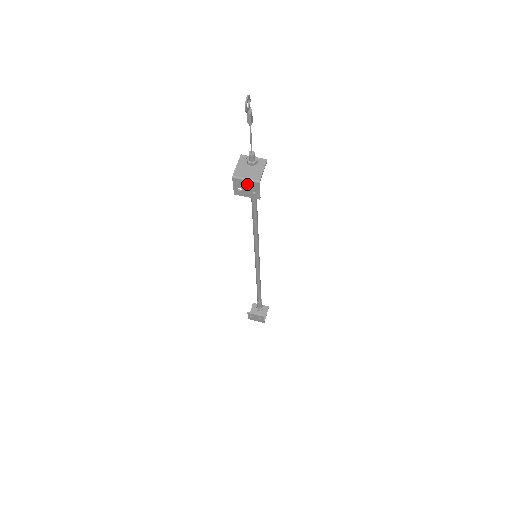
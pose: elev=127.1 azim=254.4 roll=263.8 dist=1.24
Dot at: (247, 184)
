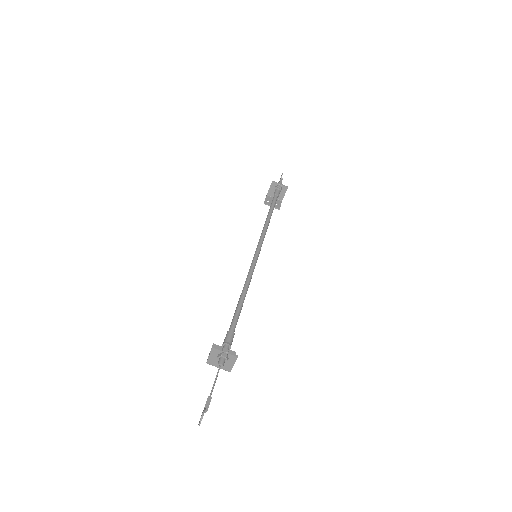
Dot at: occluded
